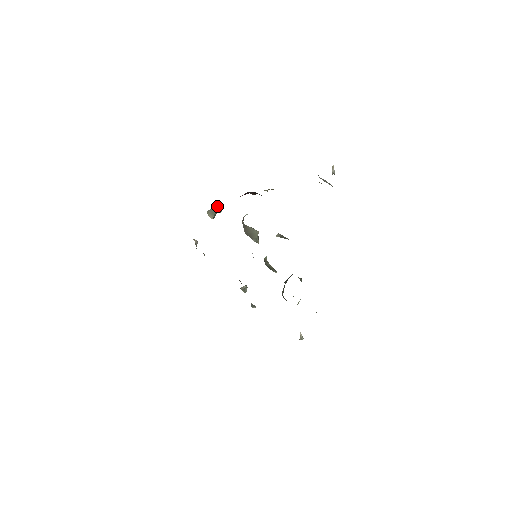
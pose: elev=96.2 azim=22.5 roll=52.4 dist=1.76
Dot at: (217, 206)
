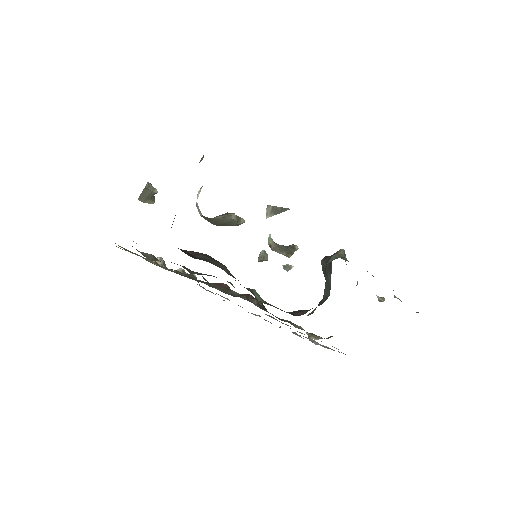
Dot at: (145, 189)
